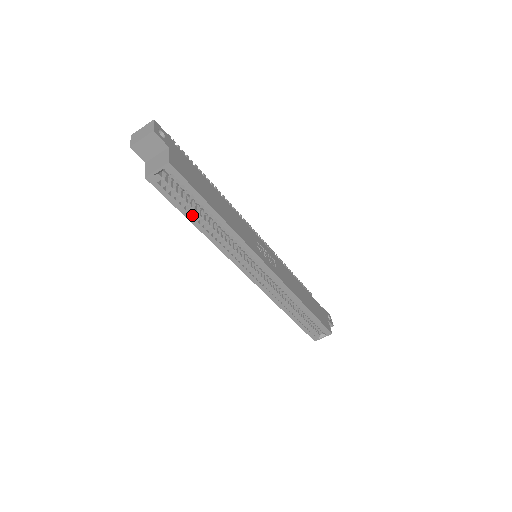
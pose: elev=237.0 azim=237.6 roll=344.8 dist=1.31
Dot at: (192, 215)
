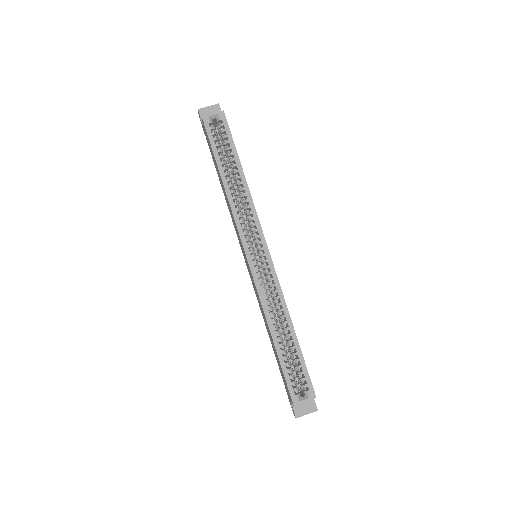
Dot at: (222, 162)
